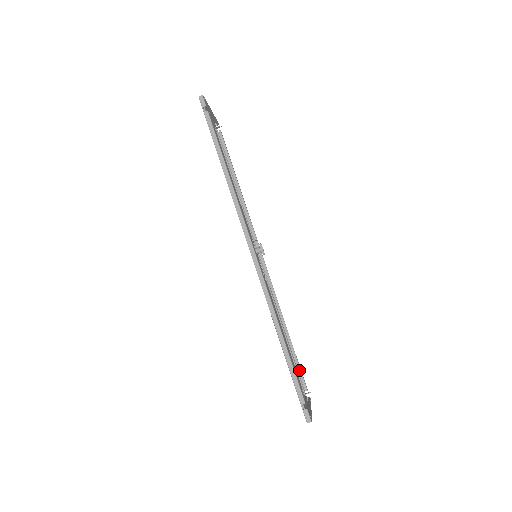
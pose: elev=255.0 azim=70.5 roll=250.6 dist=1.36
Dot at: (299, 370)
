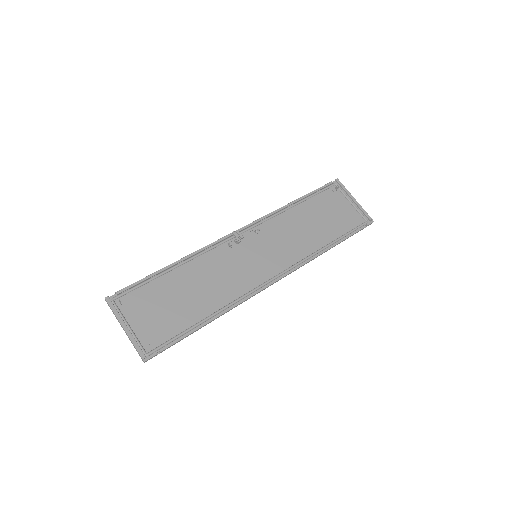
Dot at: (320, 190)
